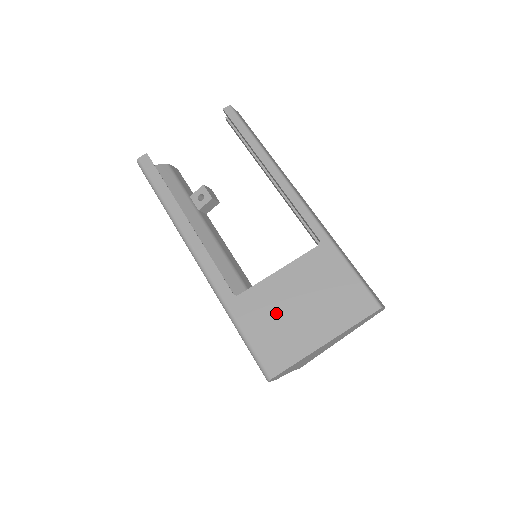
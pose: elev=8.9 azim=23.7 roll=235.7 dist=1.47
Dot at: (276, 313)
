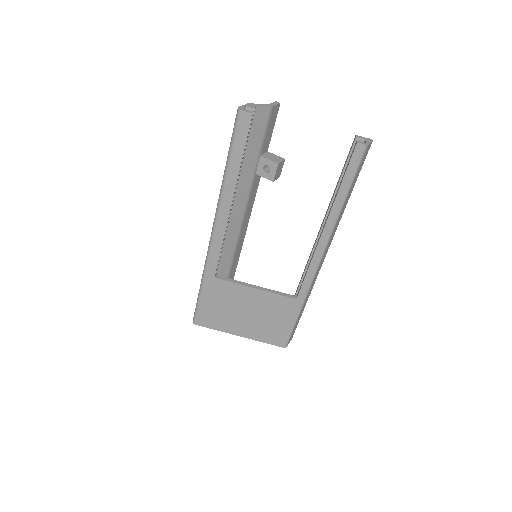
Dot at: (229, 304)
